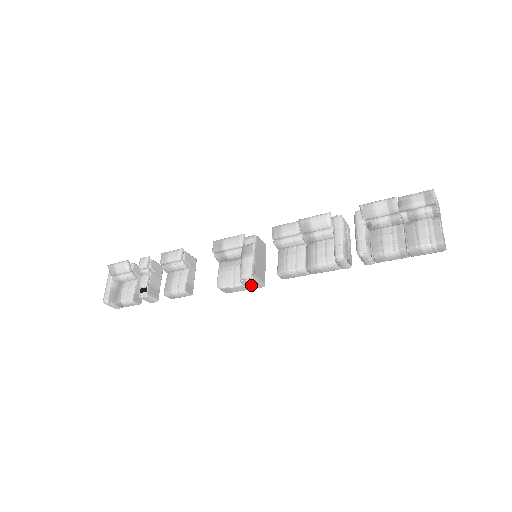
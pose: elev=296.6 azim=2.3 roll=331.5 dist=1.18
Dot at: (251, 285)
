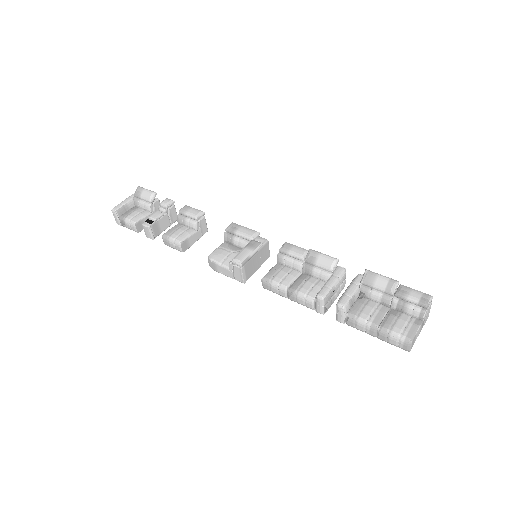
Dot at: (235, 273)
